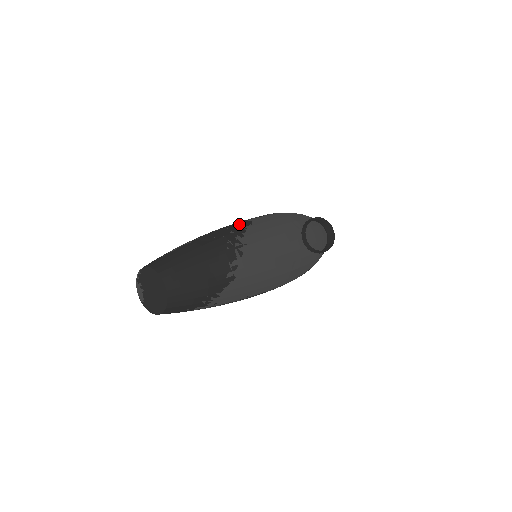
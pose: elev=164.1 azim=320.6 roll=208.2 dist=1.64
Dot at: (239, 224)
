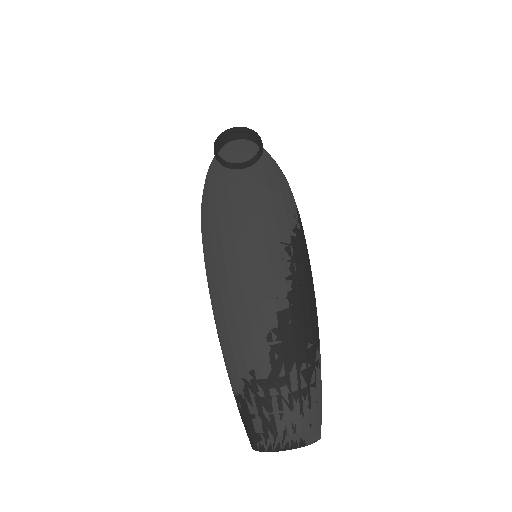
Dot at: (292, 256)
